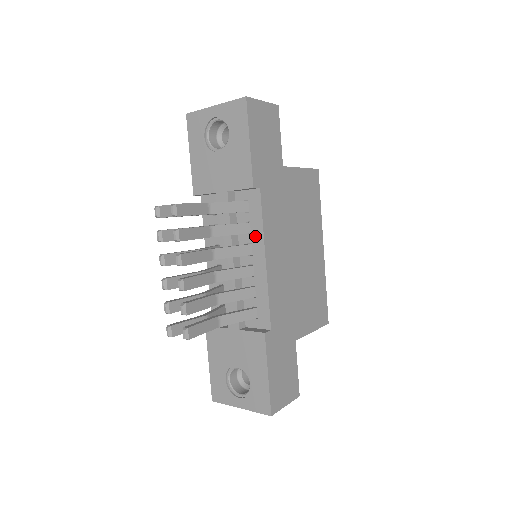
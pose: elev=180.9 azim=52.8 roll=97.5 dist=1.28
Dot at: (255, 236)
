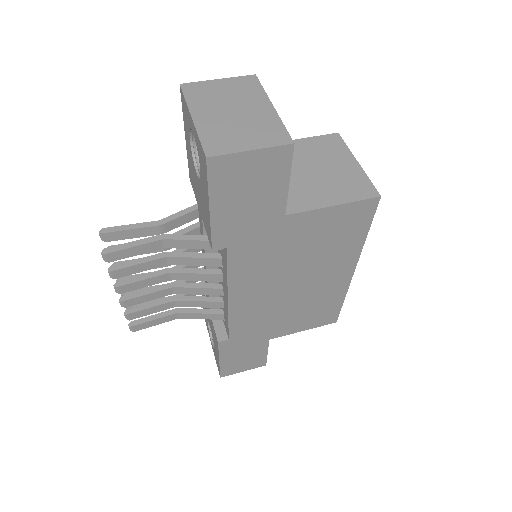
Dot at: (224, 274)
